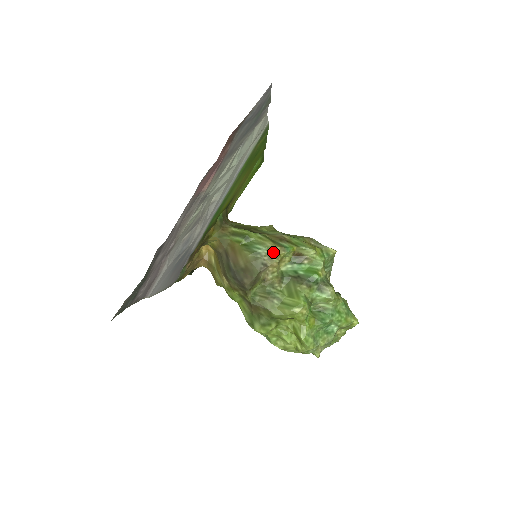
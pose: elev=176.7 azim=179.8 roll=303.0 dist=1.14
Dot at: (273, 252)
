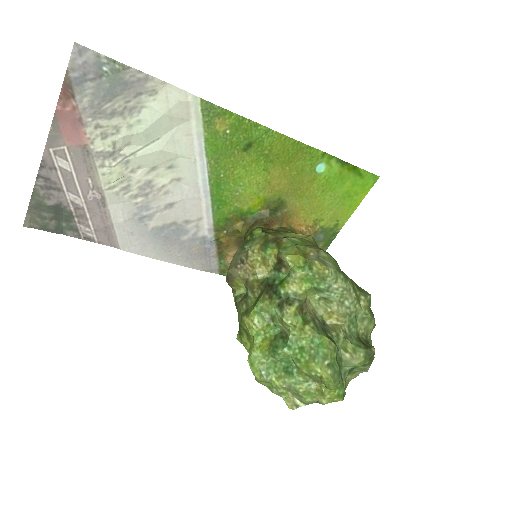
Dot at: (251, 249)
